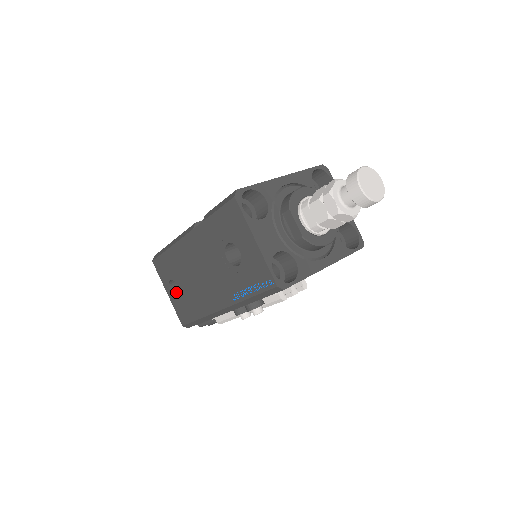
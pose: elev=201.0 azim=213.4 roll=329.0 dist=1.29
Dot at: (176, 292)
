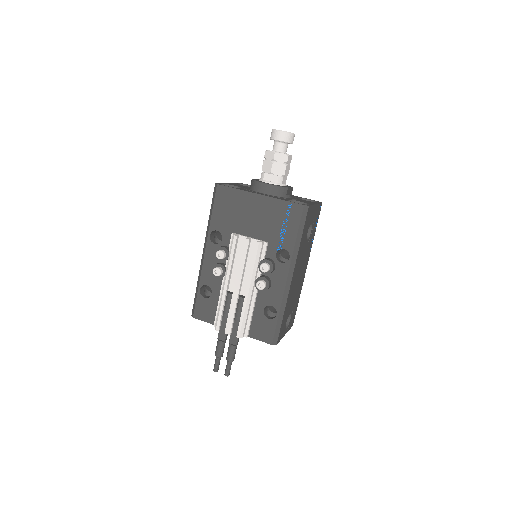
Dot at: occluded
